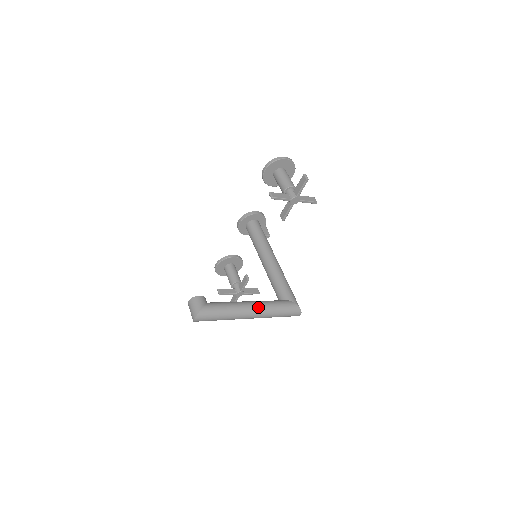
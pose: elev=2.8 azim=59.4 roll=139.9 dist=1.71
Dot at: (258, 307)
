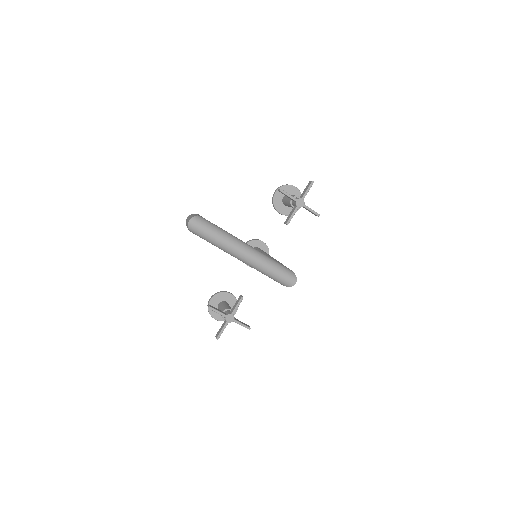
Dot at: (253, 248)
